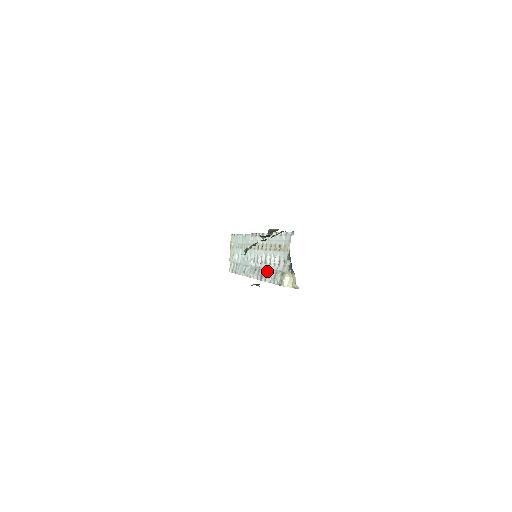
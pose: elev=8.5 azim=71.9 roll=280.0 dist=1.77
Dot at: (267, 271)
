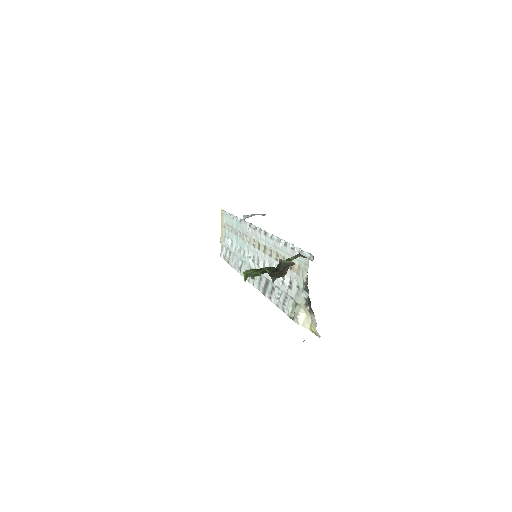
Dot at: (272, 287)
